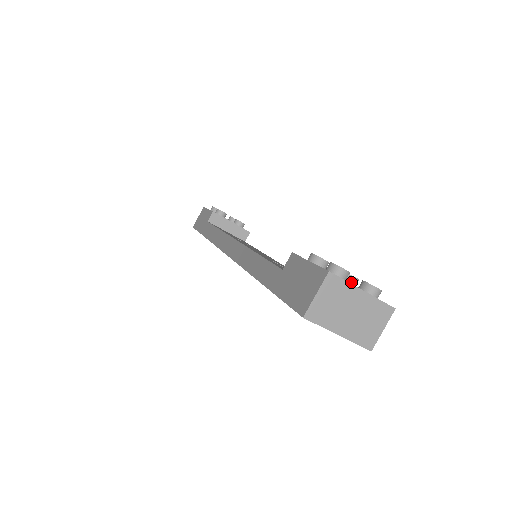
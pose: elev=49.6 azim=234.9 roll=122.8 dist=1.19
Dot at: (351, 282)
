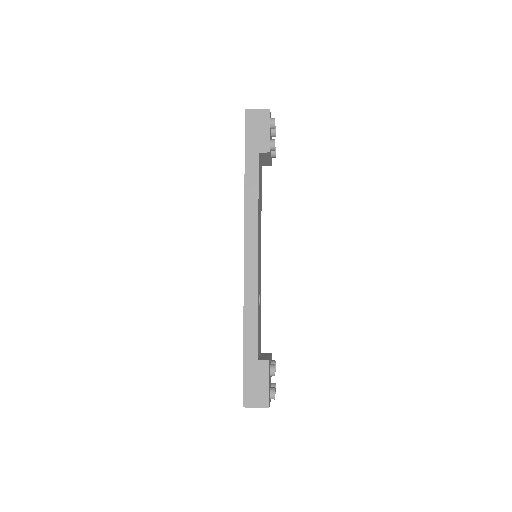
Dot at: occluded
